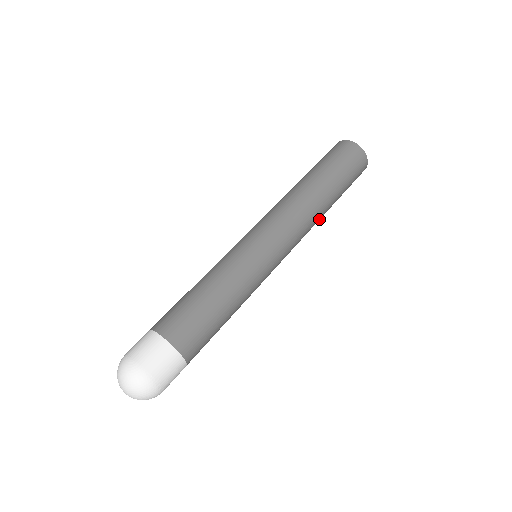
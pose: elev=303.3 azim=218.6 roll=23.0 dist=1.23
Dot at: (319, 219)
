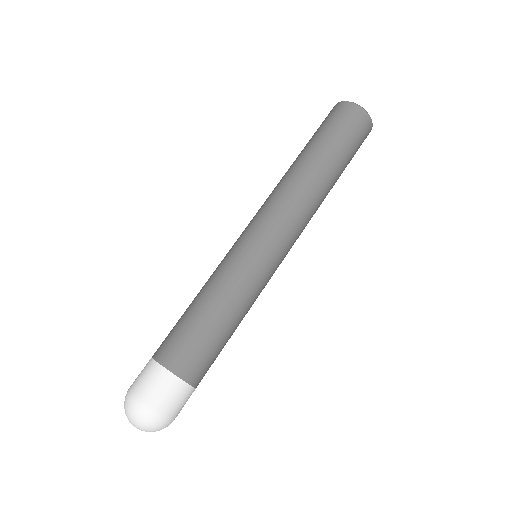
Dot at: occluded
